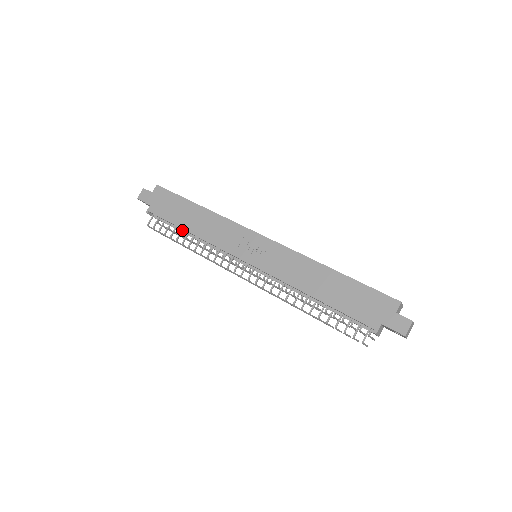
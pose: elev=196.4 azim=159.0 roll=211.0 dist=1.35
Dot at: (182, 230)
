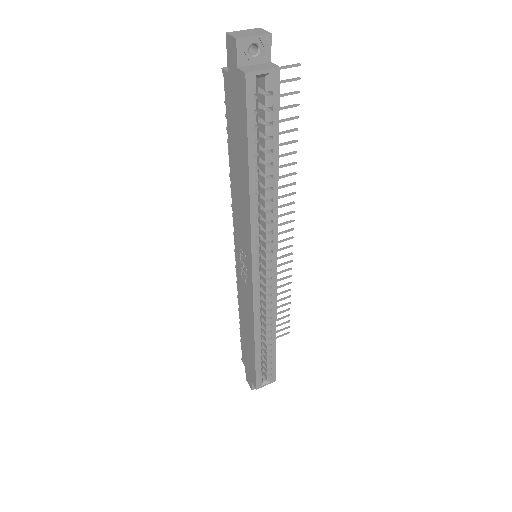
Dot at: occluded
